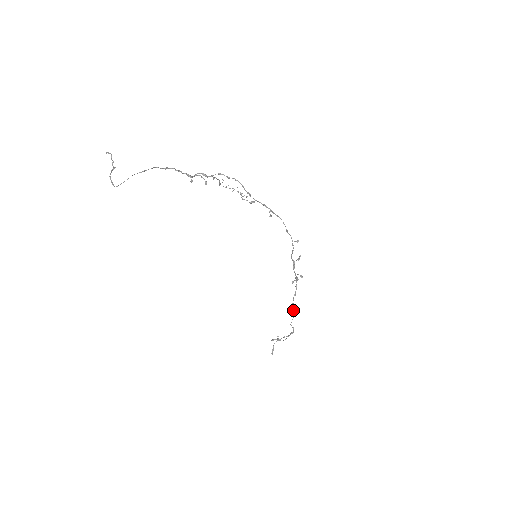
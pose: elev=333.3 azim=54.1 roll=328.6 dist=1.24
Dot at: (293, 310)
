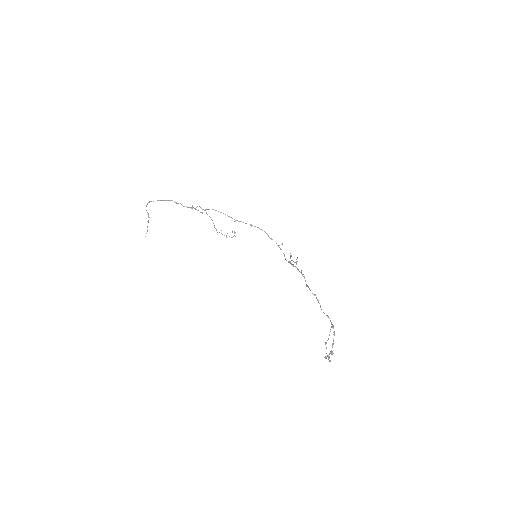
Dot at: occluded
